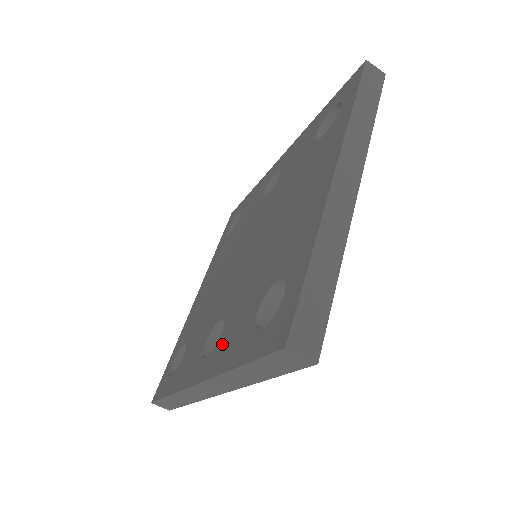
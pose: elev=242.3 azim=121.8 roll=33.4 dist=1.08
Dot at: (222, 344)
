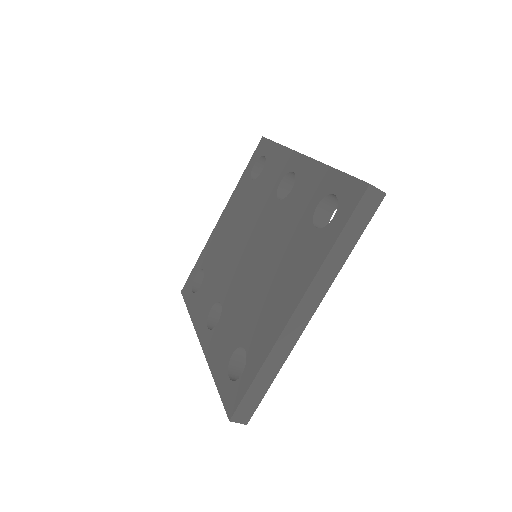
Dot at: (215, 338)
